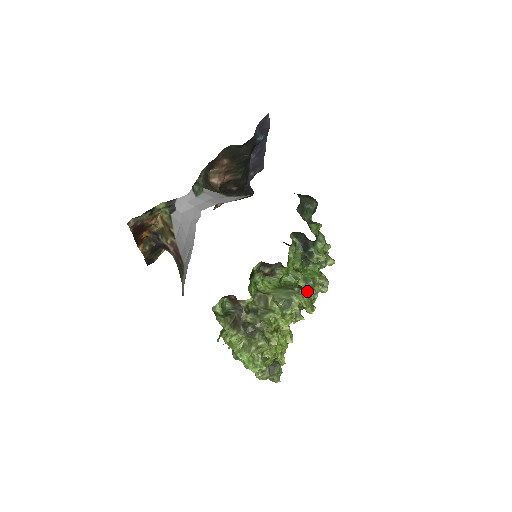
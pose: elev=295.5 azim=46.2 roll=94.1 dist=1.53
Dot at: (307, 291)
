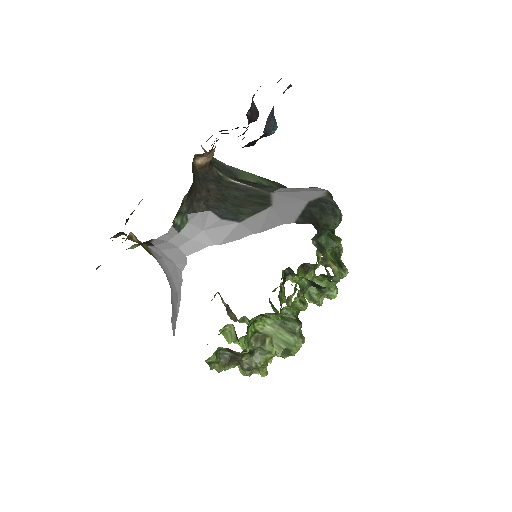
Dot at: (310, 302)
